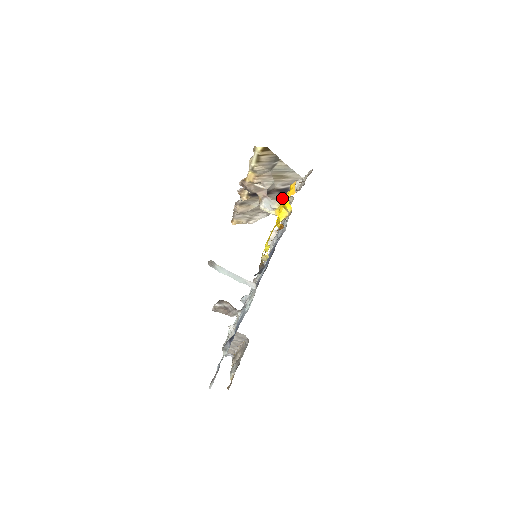
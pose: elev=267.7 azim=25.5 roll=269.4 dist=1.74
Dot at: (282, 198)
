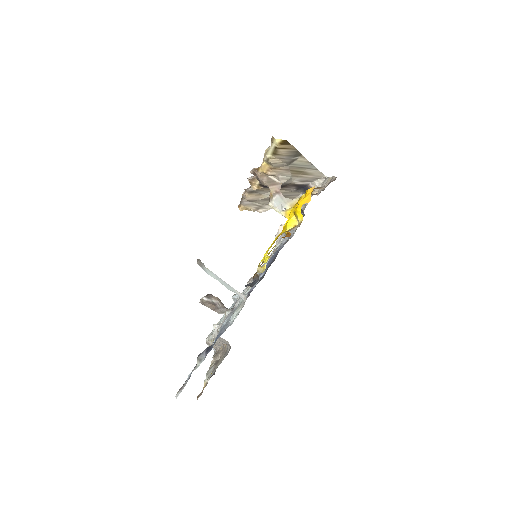
Dot at: (297, 197)
